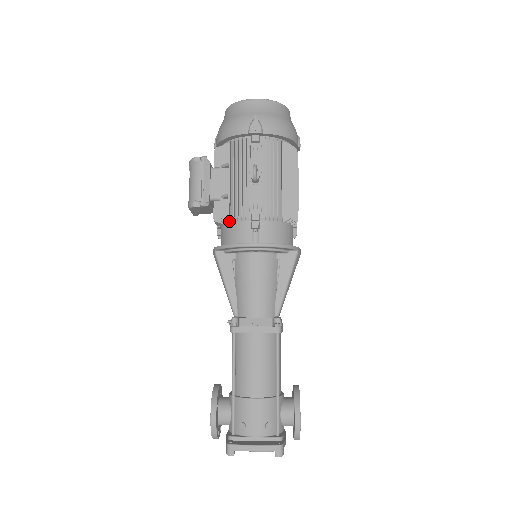
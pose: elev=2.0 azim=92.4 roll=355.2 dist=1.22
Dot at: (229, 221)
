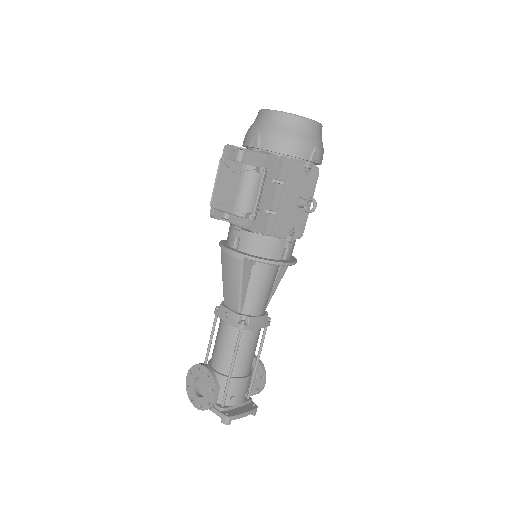
Dot at: (267, 235)
